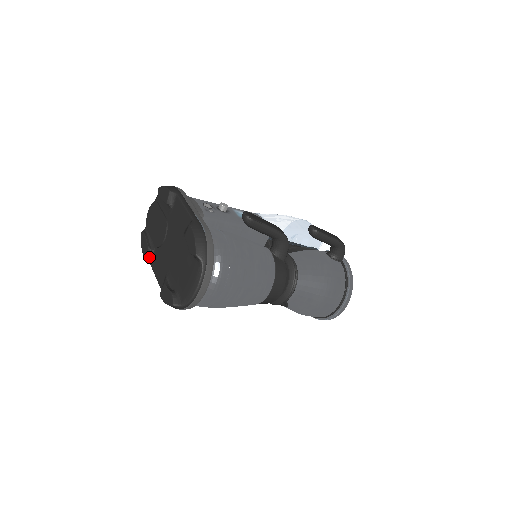
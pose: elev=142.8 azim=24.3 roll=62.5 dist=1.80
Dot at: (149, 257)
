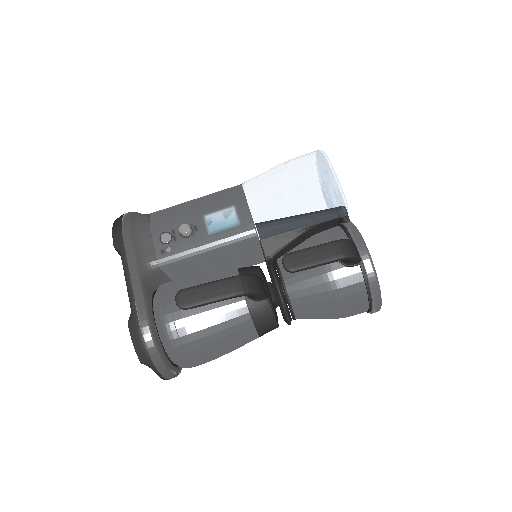
Dot at: occluded
